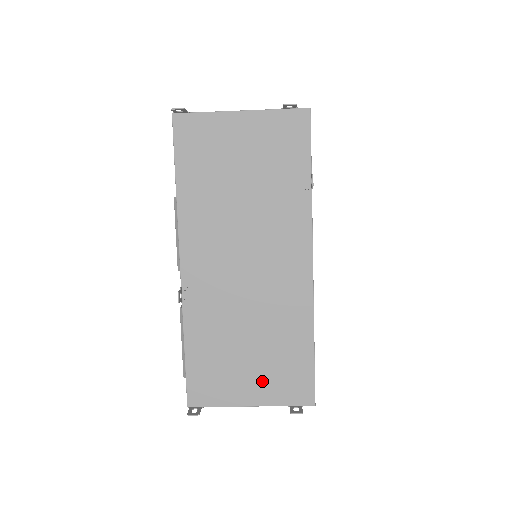
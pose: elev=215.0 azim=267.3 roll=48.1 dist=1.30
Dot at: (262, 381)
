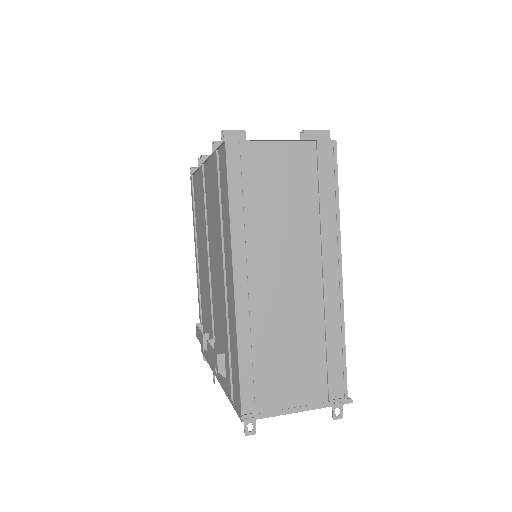
Dot at: occluded
